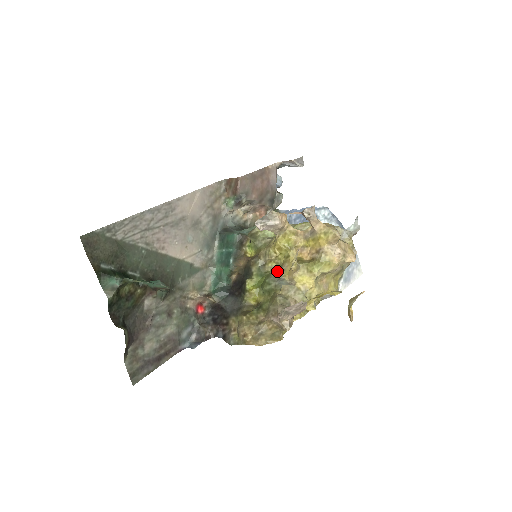
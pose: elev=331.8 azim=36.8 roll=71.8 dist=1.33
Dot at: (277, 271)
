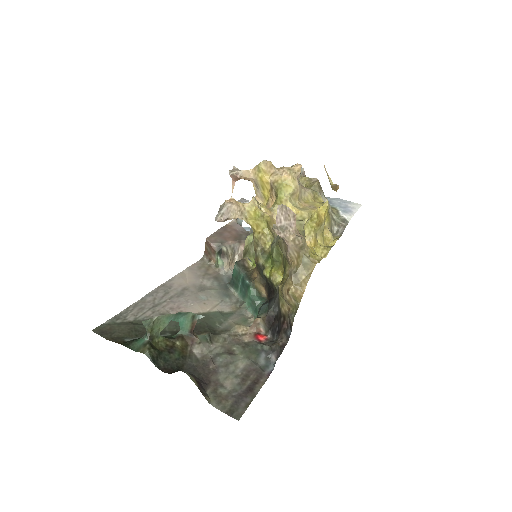
Dot at: (273, 241)
